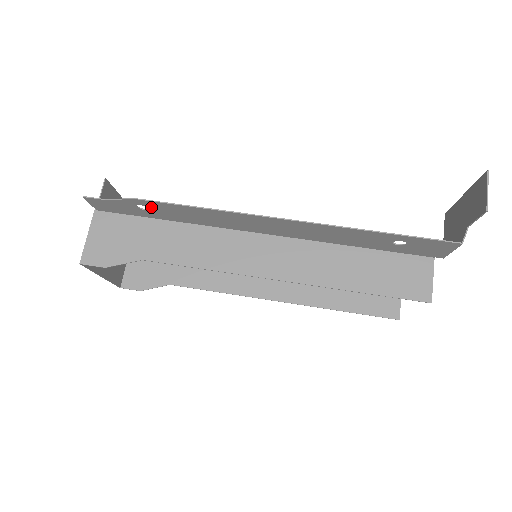
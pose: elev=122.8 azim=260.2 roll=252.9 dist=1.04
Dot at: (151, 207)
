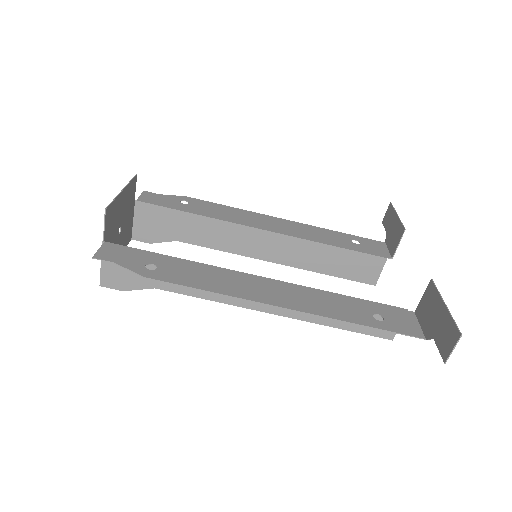
Dot at: (159, 271)
